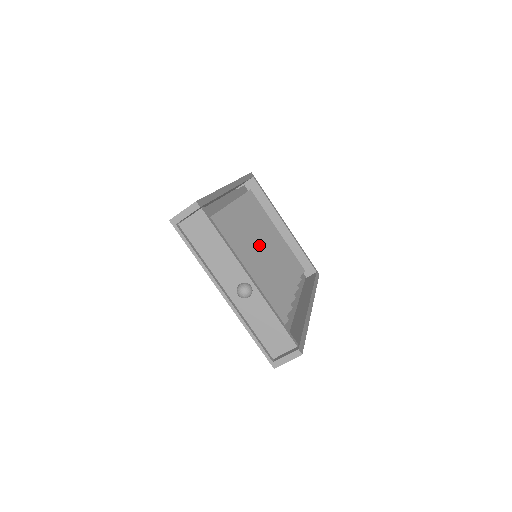
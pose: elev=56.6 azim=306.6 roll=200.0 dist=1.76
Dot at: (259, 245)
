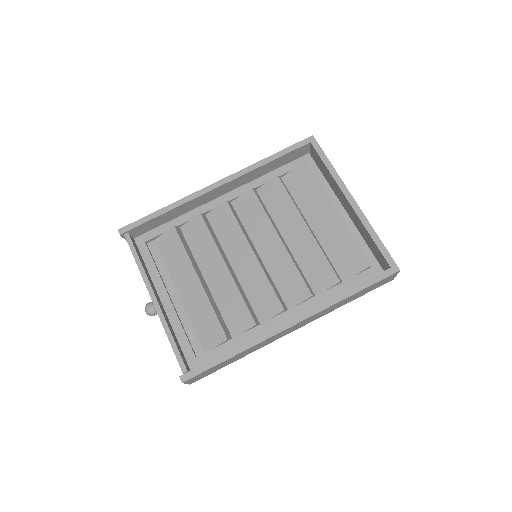
Dot at: (249, 246)
